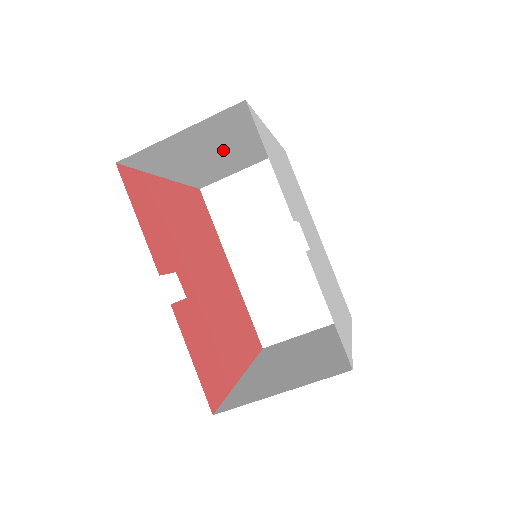
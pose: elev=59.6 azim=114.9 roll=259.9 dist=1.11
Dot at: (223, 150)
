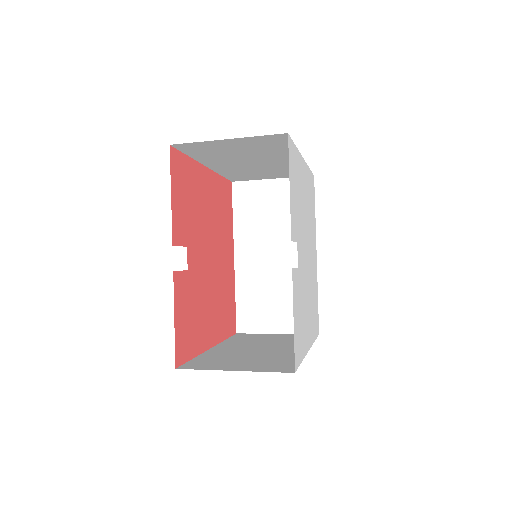
Dot at: (260, 160)
